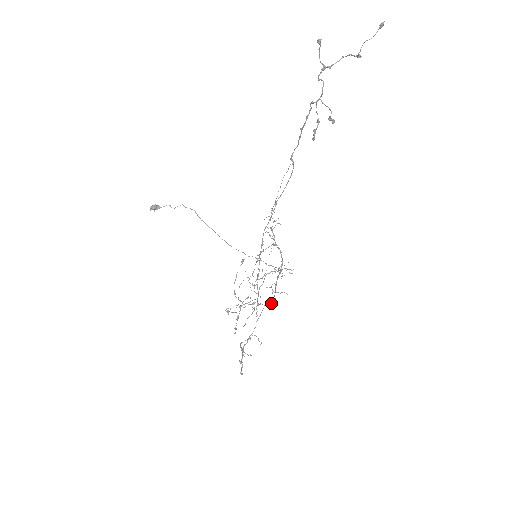
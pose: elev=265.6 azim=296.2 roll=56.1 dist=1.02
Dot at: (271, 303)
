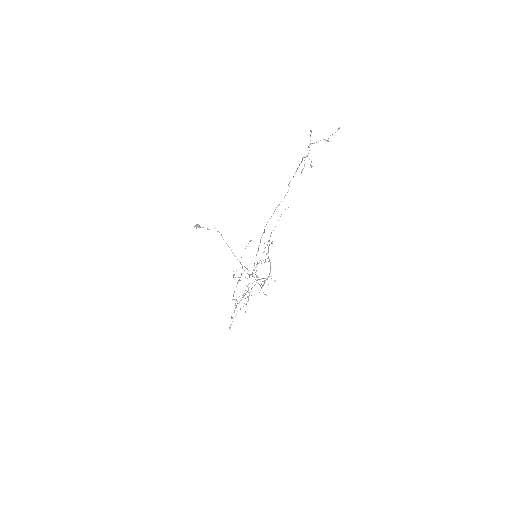
Dot at: (259, 284)
